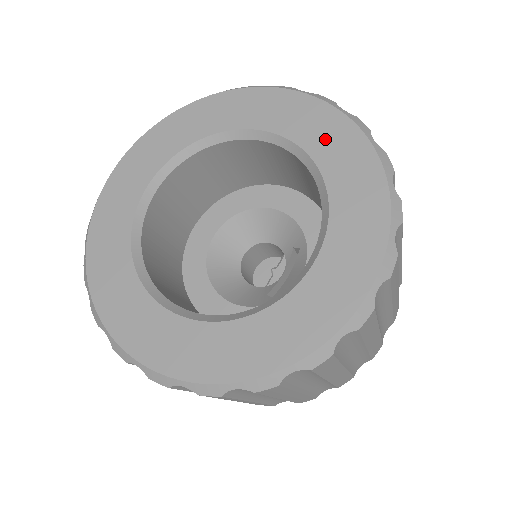
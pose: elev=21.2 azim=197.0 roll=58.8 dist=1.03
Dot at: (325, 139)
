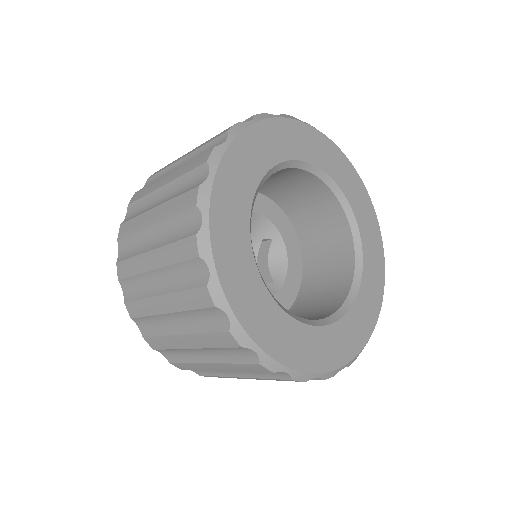
Dot at: (335, 165)
